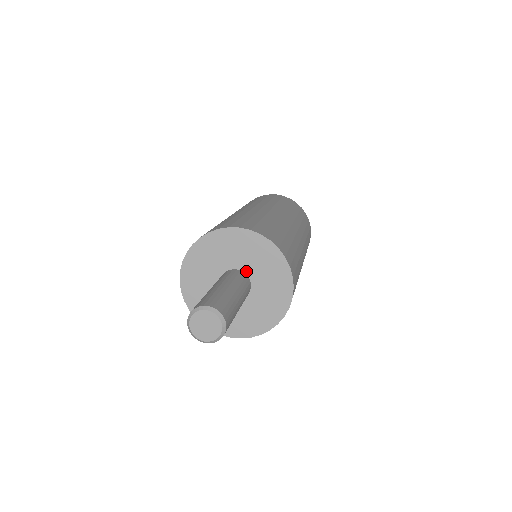
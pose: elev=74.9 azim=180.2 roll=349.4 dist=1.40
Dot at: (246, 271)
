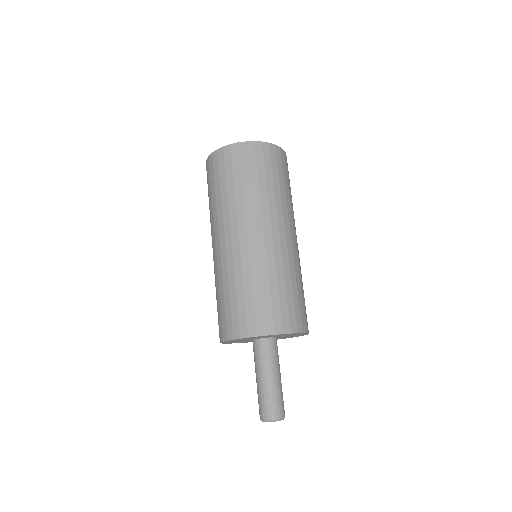
Dot at: (276, 337)
